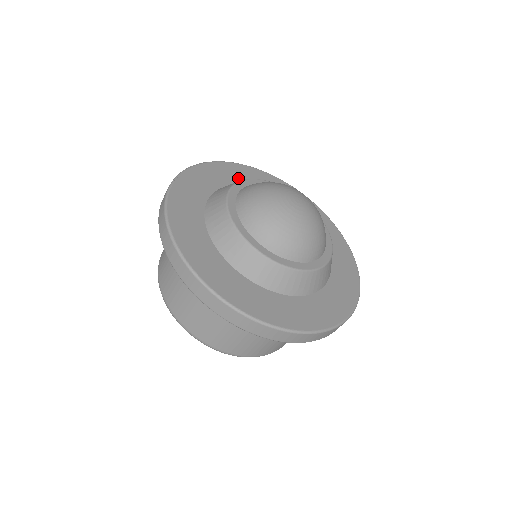
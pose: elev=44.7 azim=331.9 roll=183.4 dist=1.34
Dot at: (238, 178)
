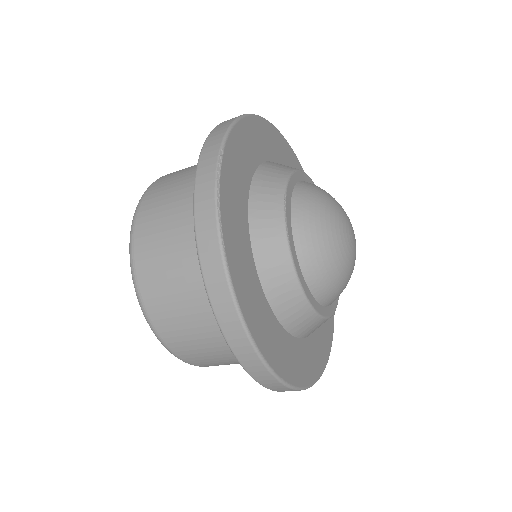
Dot at: (247, 163)
